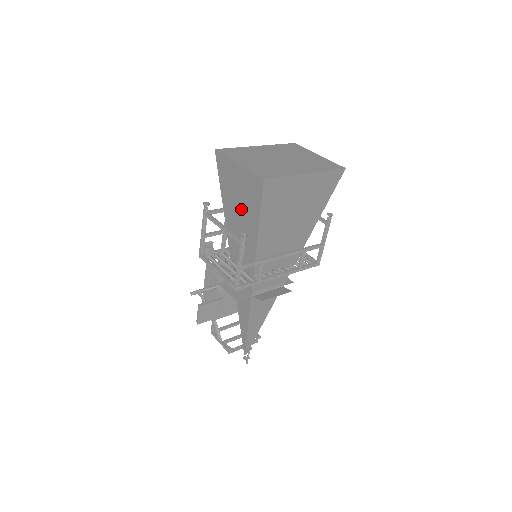
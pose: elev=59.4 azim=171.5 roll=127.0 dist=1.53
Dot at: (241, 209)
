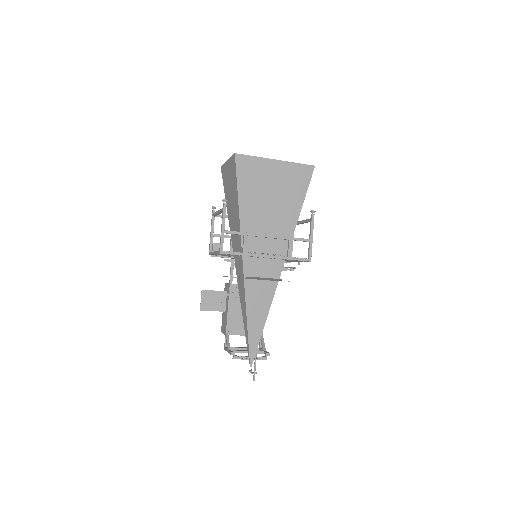
Dot at: (232, 197)
